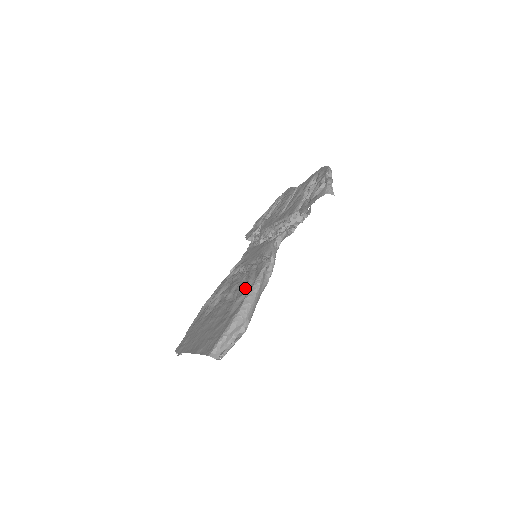
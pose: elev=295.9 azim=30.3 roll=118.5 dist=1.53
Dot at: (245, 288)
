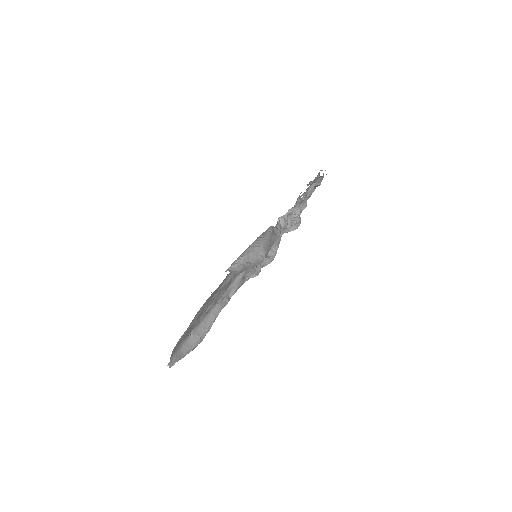
Dot at: occluded
